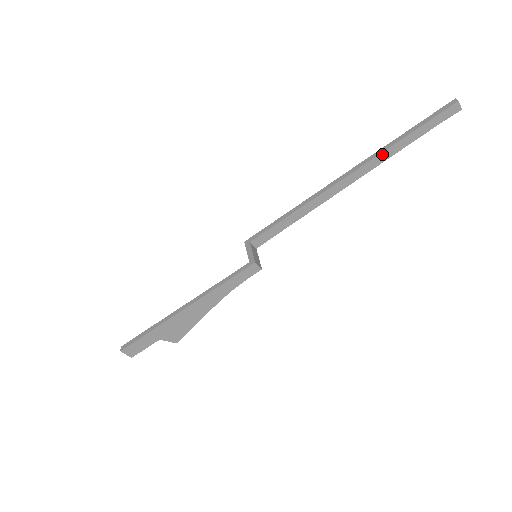
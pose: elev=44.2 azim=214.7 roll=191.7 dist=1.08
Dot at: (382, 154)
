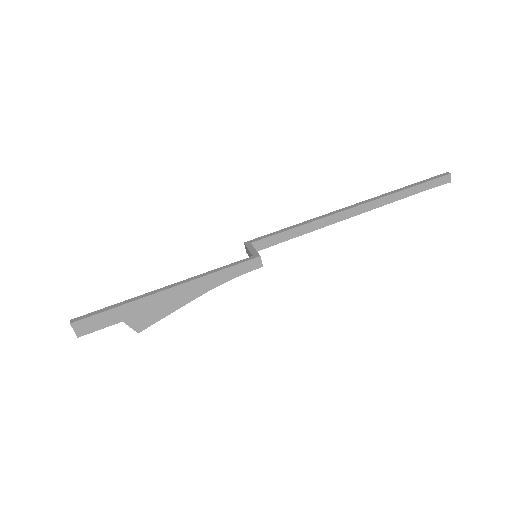
Dot at: (387, 197)
